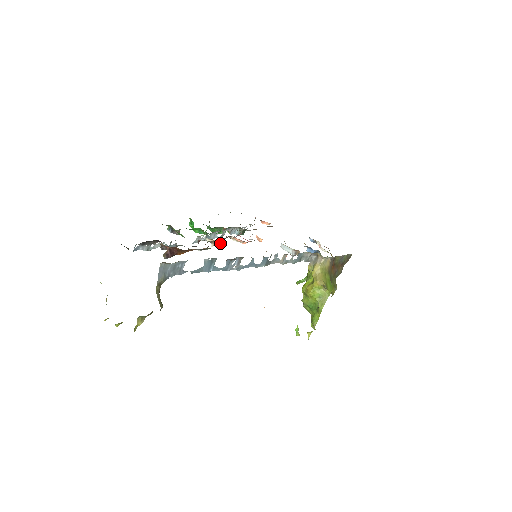
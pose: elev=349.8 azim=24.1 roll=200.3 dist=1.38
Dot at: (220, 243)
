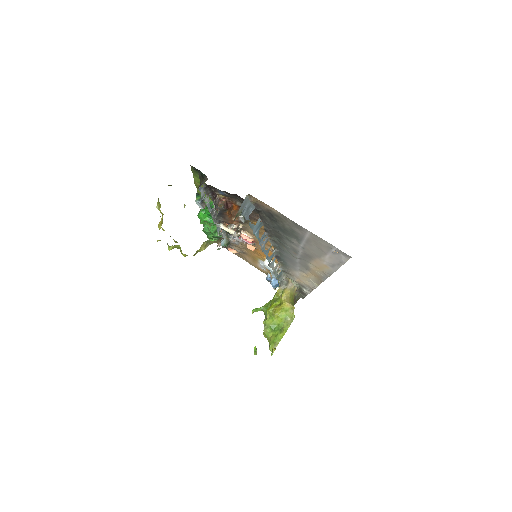
Dot at: (241, 228)
